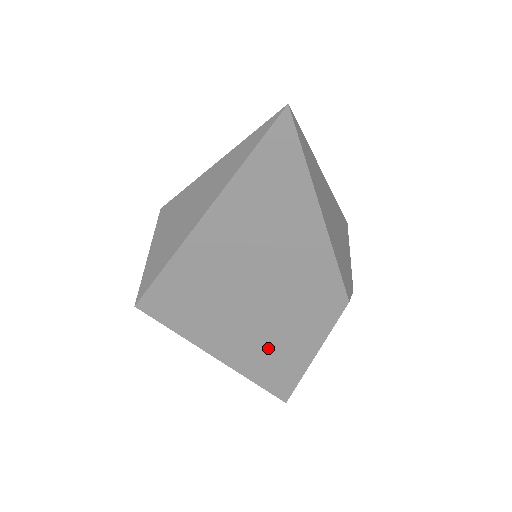
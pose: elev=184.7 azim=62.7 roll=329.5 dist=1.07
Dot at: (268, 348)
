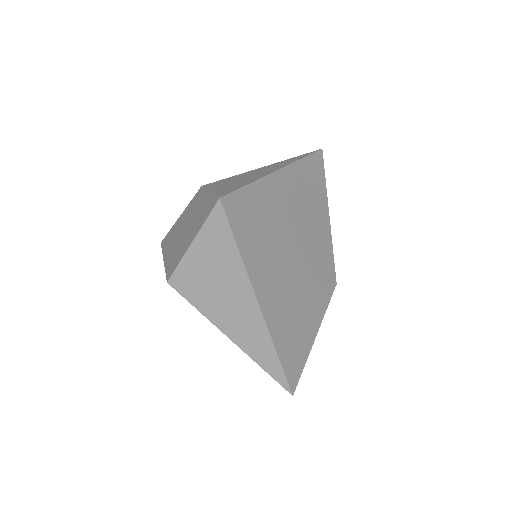
Dot at: (292, 305)
